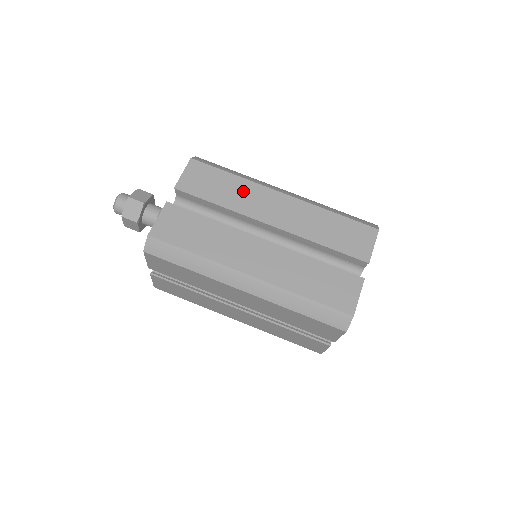
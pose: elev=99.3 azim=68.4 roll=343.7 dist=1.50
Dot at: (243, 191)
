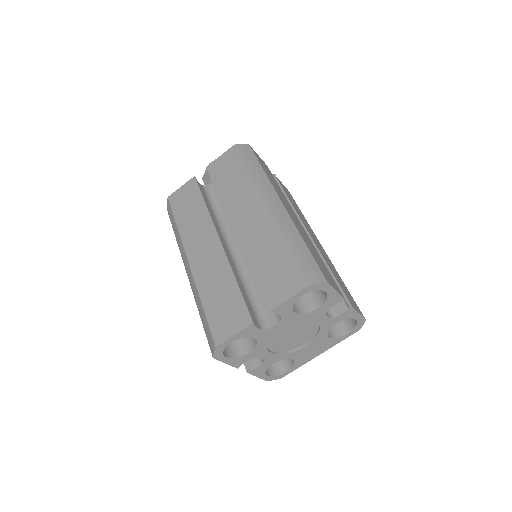
Dot at: (241, 188)
